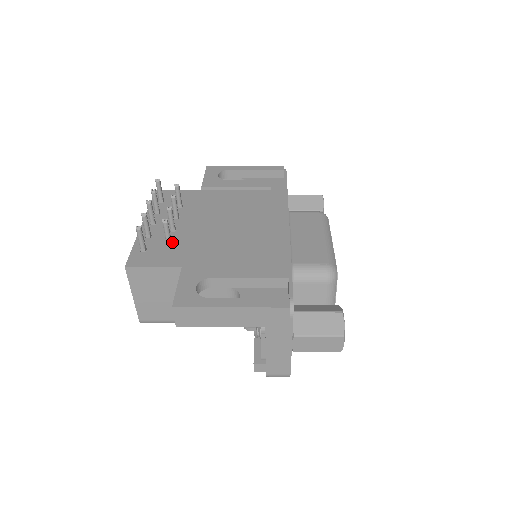
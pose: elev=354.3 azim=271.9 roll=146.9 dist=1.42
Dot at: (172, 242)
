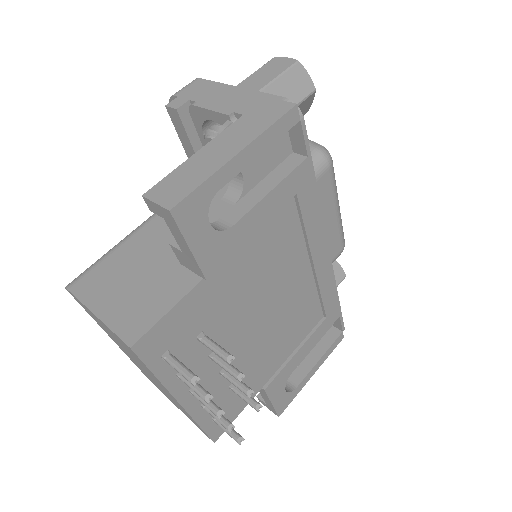
Dot at: occluded
